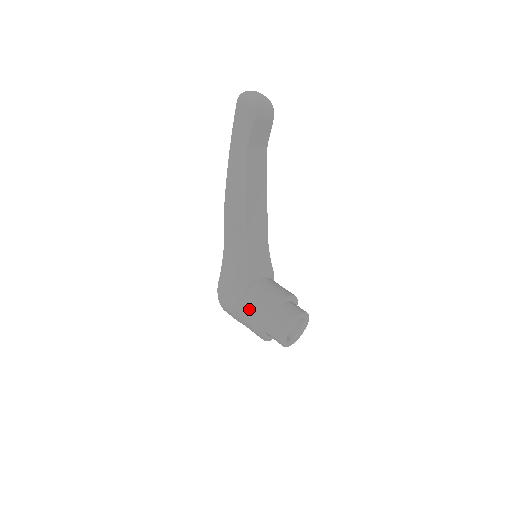
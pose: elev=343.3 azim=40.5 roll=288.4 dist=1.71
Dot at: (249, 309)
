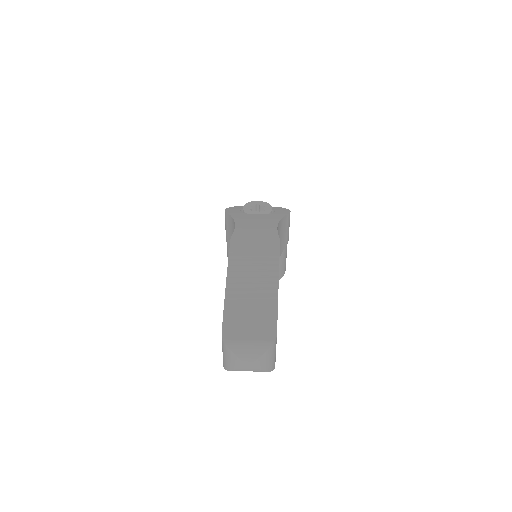
Dot at: (227, 253)
